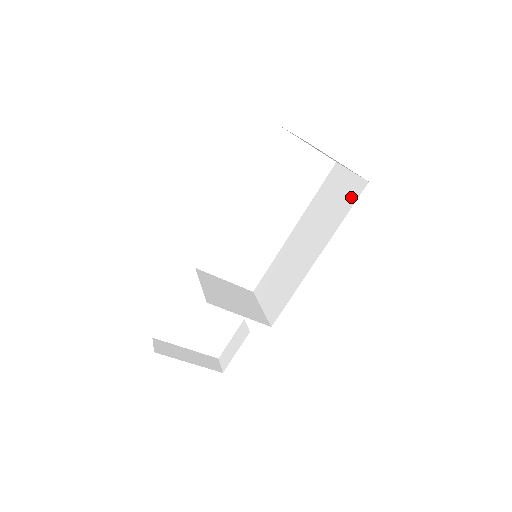
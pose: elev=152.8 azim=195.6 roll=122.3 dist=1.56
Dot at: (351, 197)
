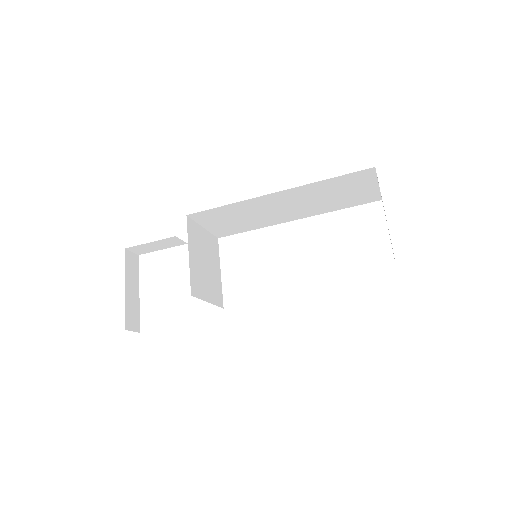
Dot at: occluded
